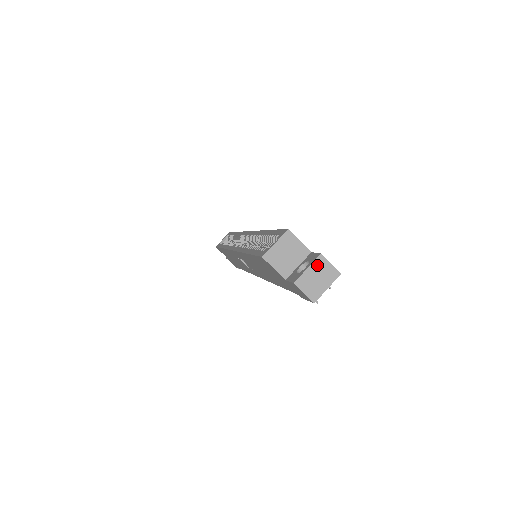
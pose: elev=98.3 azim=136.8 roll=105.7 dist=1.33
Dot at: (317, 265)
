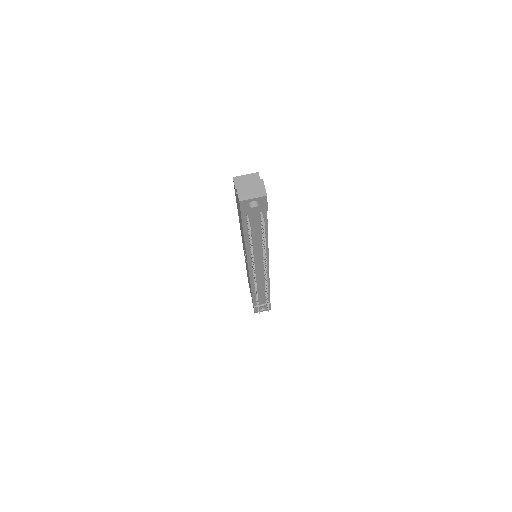
Dot at: (256, 183)
